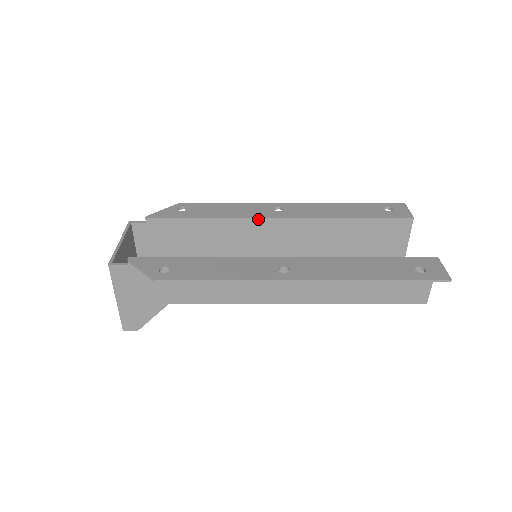
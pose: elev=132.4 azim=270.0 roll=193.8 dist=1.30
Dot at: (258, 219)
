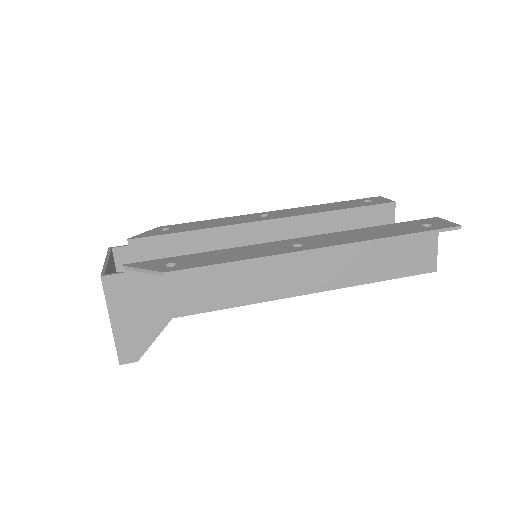
Dot at: (248, 224)
